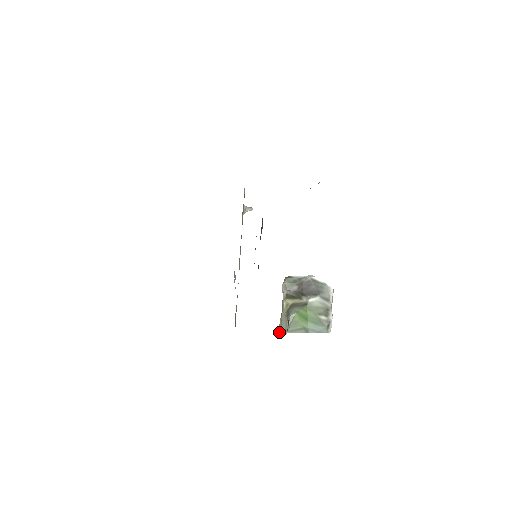
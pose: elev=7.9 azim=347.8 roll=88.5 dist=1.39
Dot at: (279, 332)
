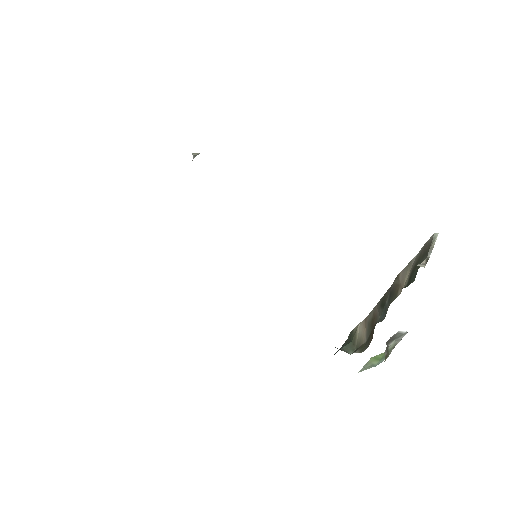
Dot at: occluded
